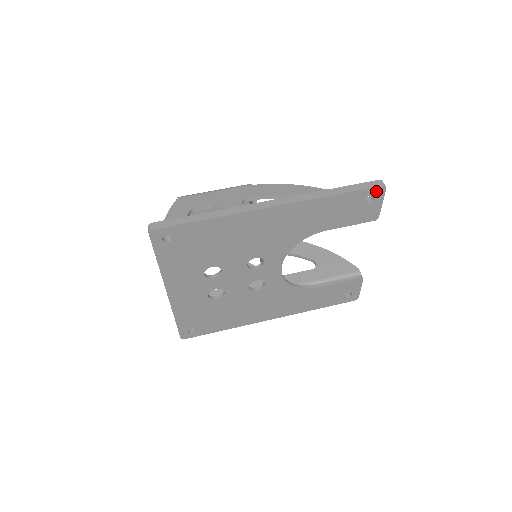
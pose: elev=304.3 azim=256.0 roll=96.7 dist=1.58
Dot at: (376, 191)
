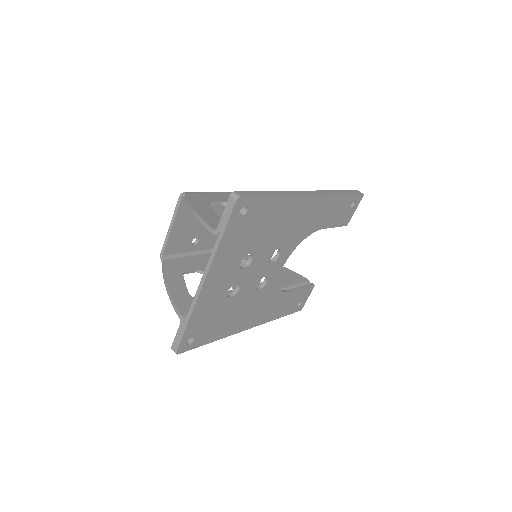
Dot at: (358, 198)
